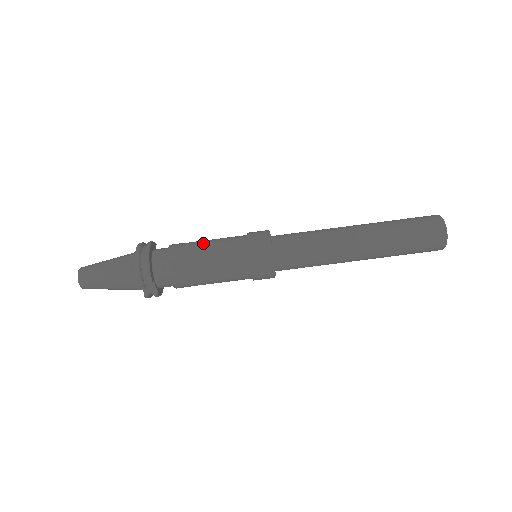
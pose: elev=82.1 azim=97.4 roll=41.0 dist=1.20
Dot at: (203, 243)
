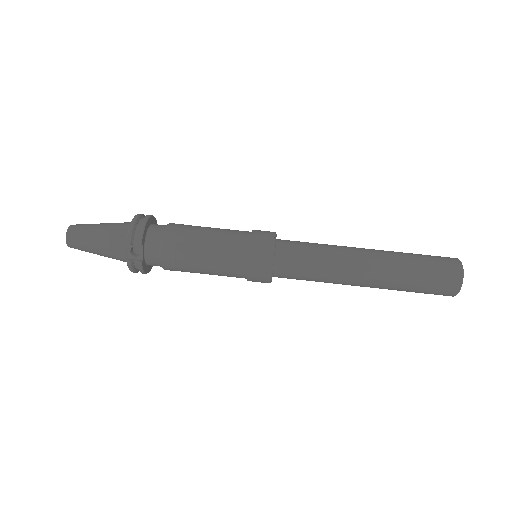
Dot at: occluded
